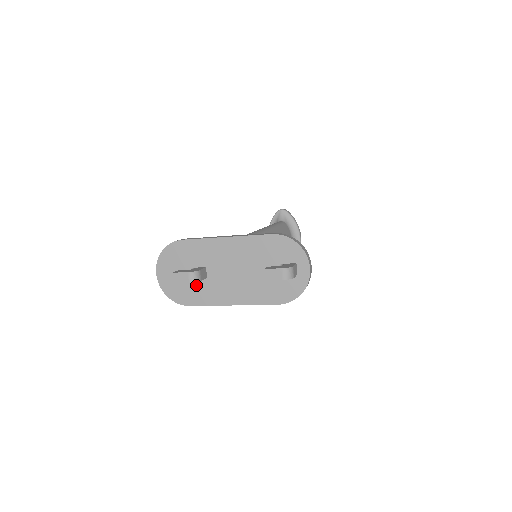
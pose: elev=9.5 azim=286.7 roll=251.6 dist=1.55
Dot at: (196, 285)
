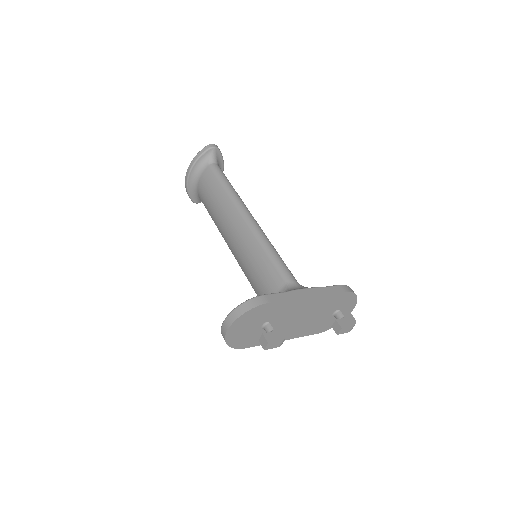
Dot at: (261, 333)
